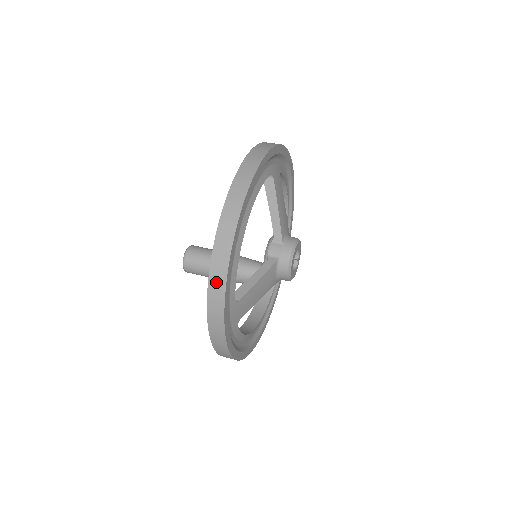
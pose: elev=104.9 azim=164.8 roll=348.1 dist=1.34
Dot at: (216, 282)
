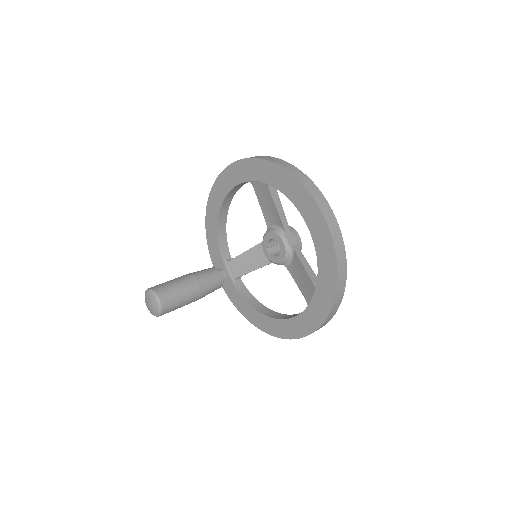
Dot at: (342, 272)
